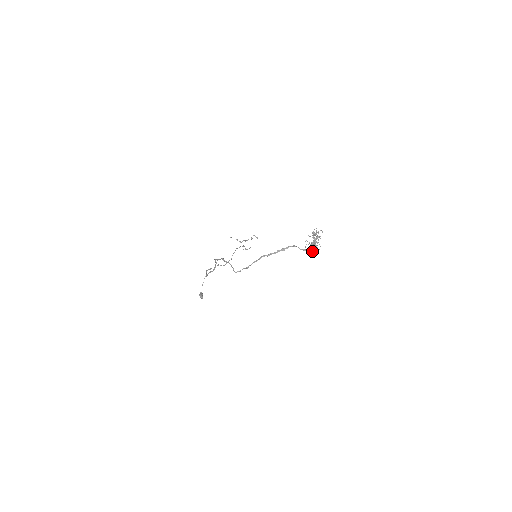
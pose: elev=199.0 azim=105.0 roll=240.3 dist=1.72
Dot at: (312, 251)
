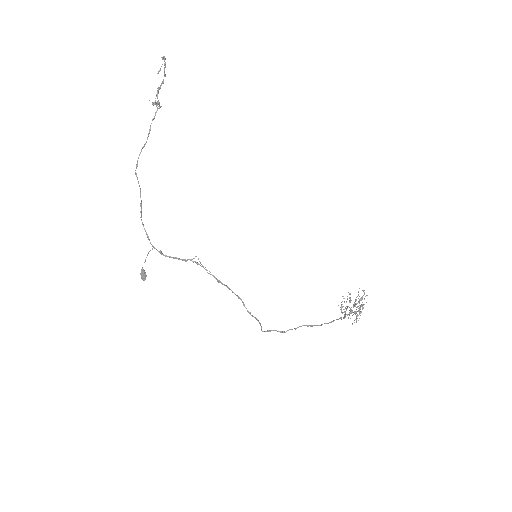
Dot at: occluded
